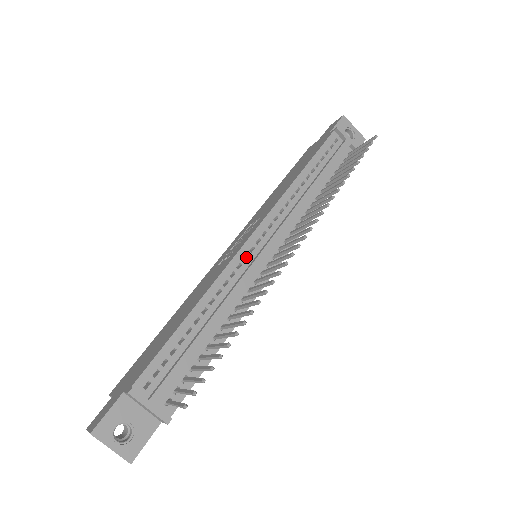
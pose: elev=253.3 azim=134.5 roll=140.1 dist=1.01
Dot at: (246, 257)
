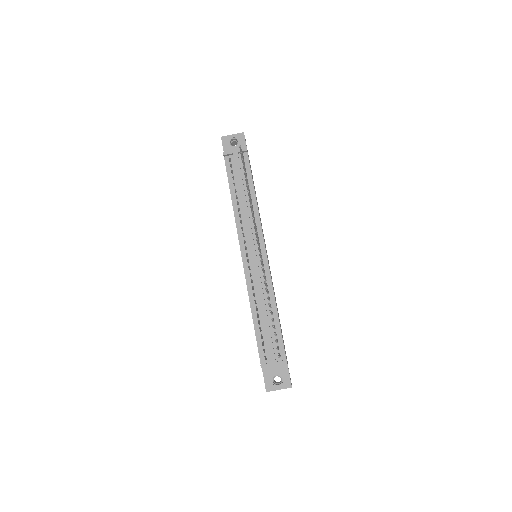
Dot at: (250, 267)
